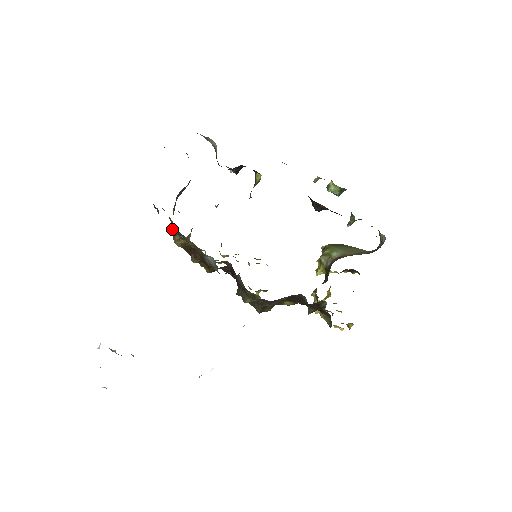
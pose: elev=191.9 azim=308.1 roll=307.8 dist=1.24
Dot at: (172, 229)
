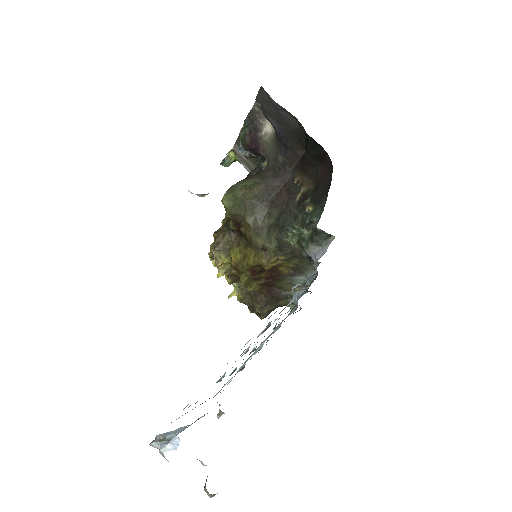
Dot at: (272, 249)
